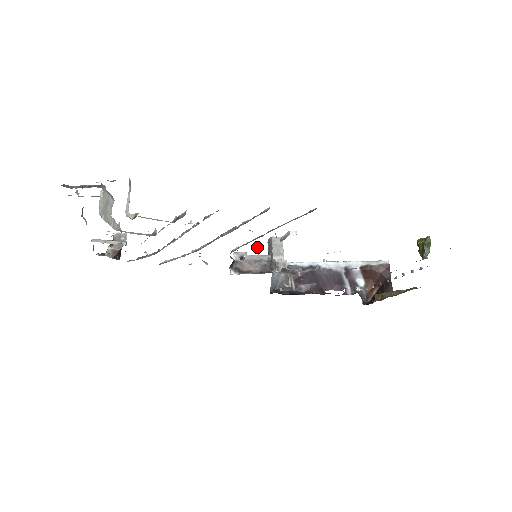
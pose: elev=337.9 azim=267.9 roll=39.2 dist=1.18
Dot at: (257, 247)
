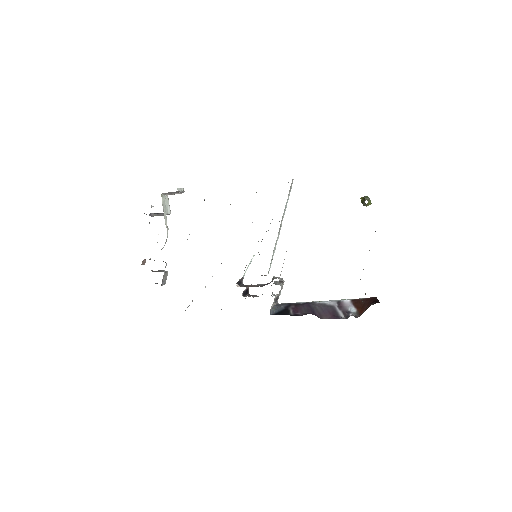
Dot at: occluded
